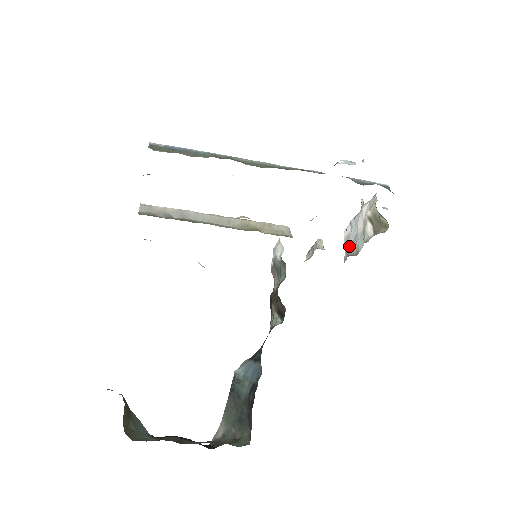
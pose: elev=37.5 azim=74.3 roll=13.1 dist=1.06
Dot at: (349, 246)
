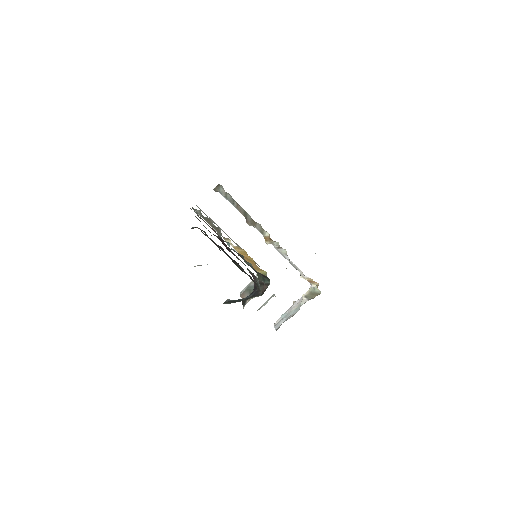
Dot at: (281, 323)
